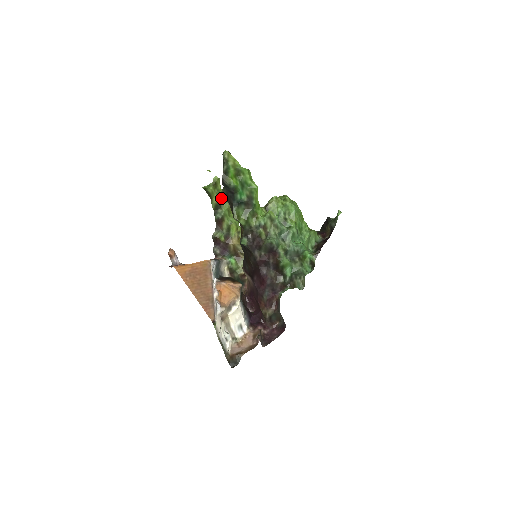
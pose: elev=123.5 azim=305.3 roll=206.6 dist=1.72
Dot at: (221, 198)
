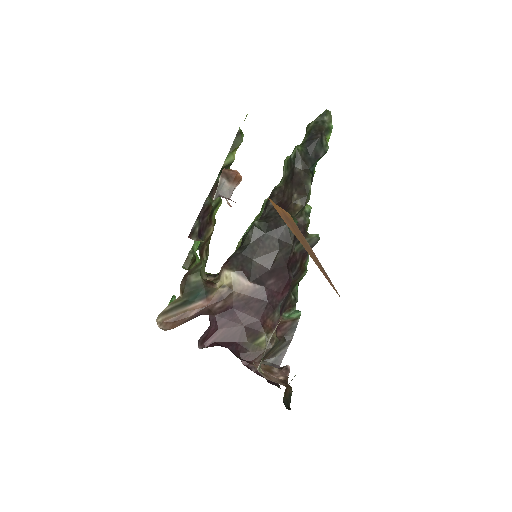
Dot at: occluded
